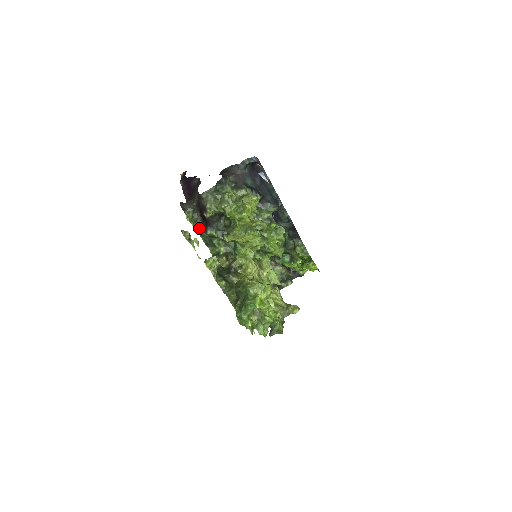
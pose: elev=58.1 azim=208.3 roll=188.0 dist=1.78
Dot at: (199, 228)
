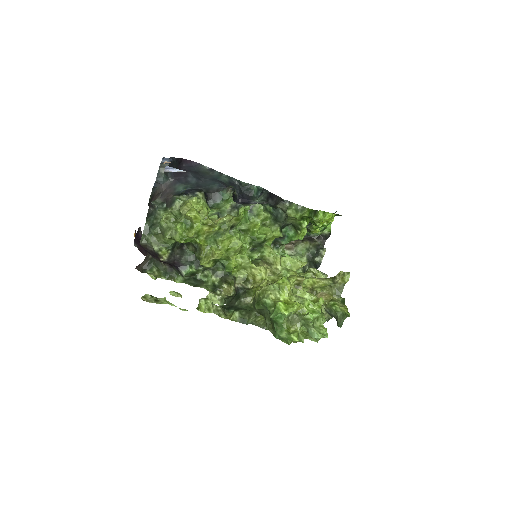
Dot at: (174, 276)
